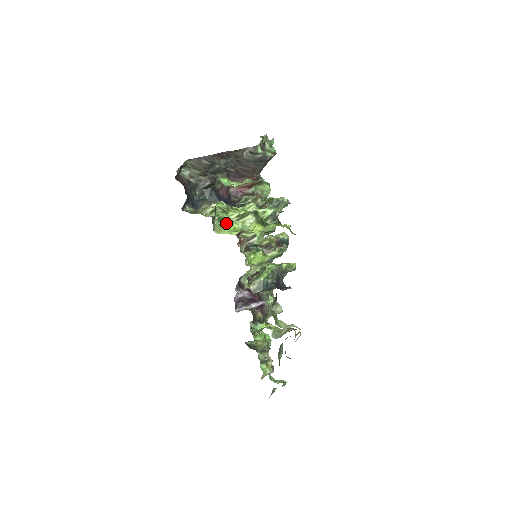
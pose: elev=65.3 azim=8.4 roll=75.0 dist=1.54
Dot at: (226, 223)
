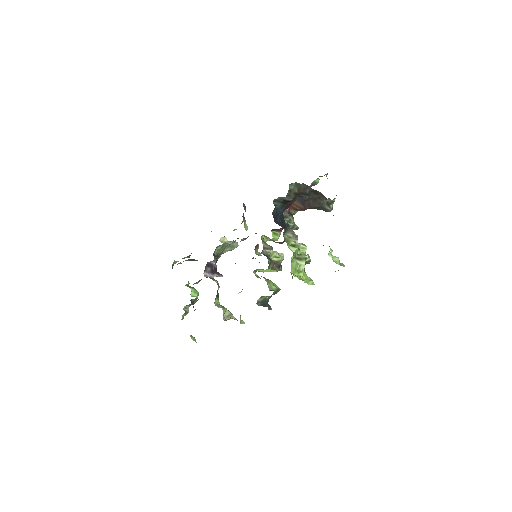
Dot at: (295, 262)
